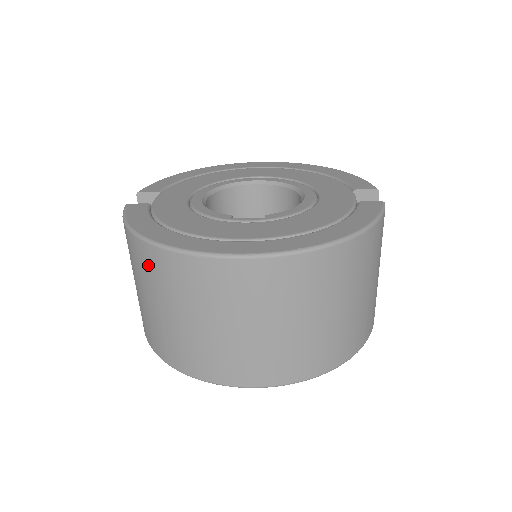
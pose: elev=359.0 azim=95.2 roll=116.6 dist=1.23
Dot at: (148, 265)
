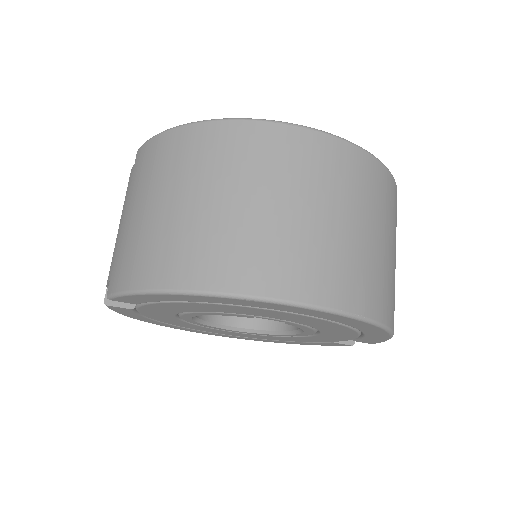
Dot at: (208, 147)
